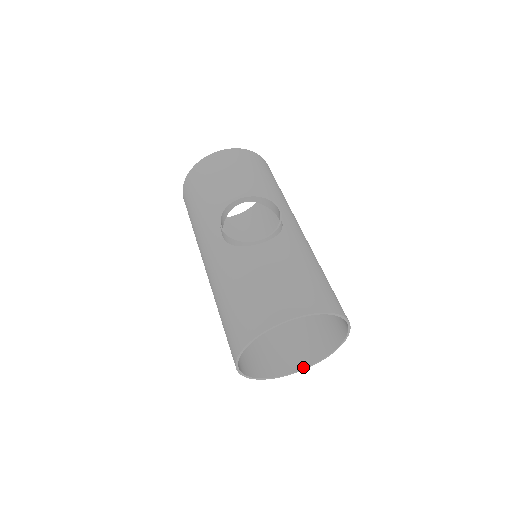
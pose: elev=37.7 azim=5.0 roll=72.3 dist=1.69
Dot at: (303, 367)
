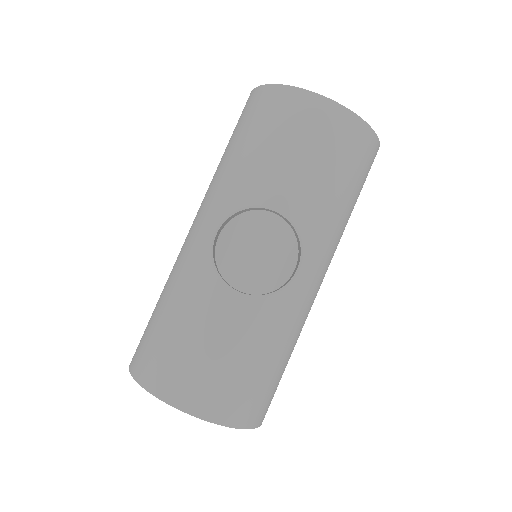
Dot at: occluded
